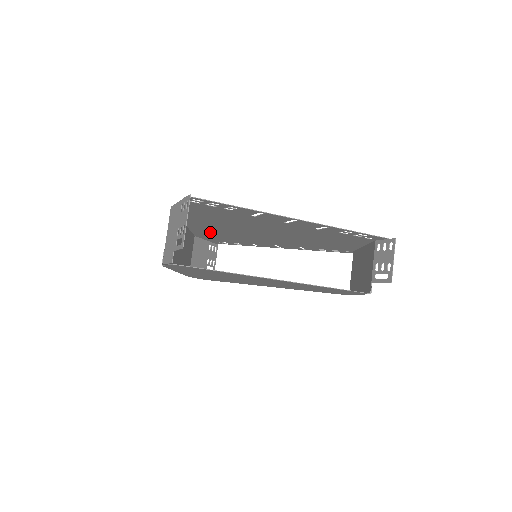
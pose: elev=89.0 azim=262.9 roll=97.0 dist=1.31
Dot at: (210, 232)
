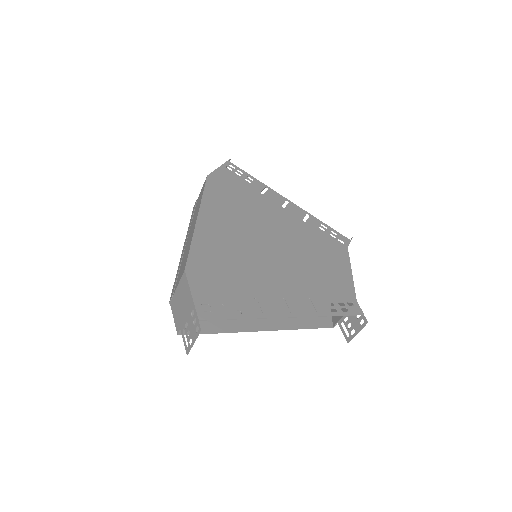
Dot at: (222, 204)
